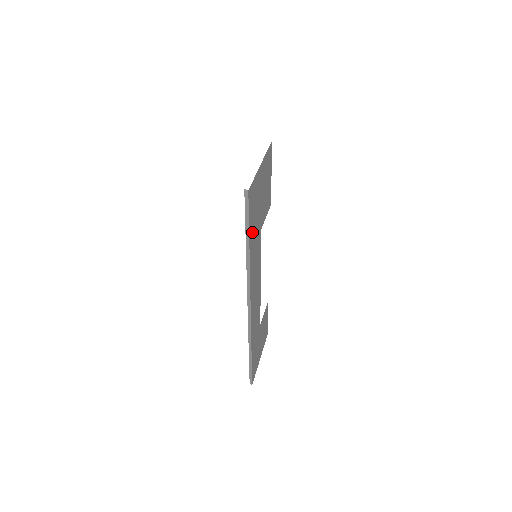
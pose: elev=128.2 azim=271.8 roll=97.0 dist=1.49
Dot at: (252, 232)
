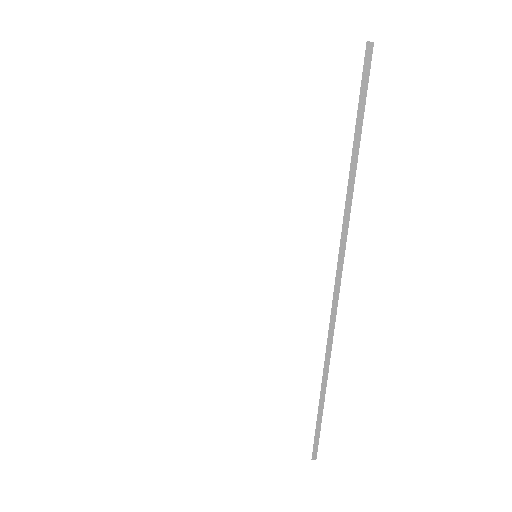
Dot at: occluded
